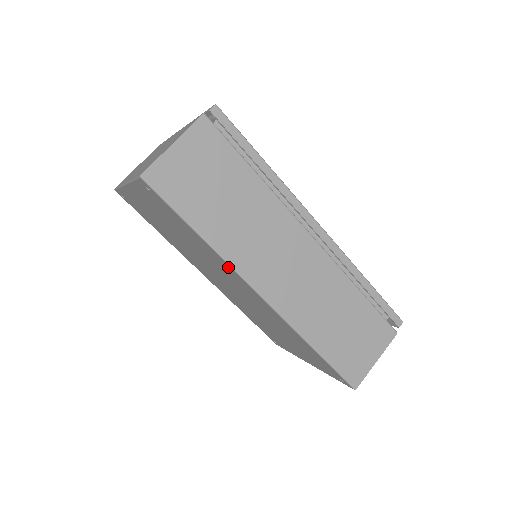
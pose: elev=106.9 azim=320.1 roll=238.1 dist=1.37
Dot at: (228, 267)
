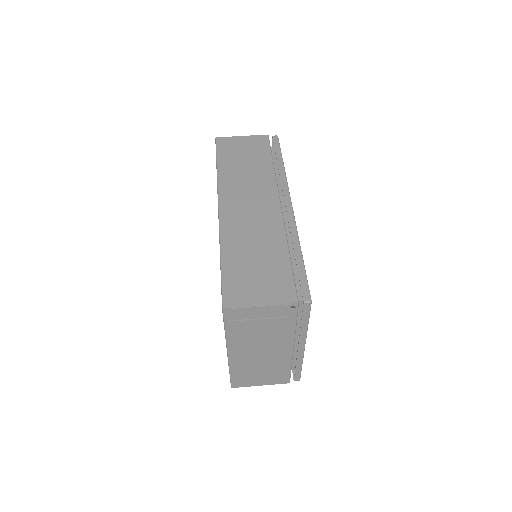
Dot at: occluded
